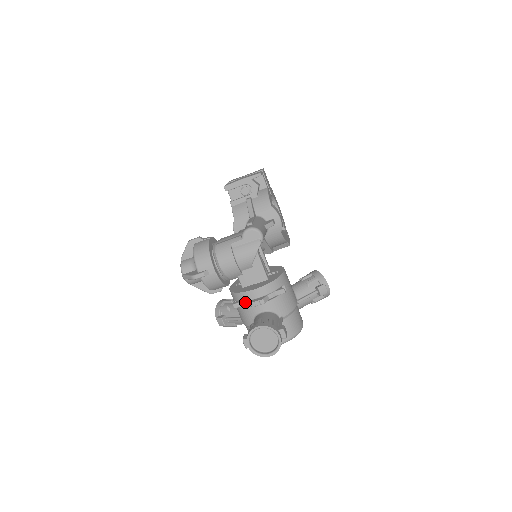
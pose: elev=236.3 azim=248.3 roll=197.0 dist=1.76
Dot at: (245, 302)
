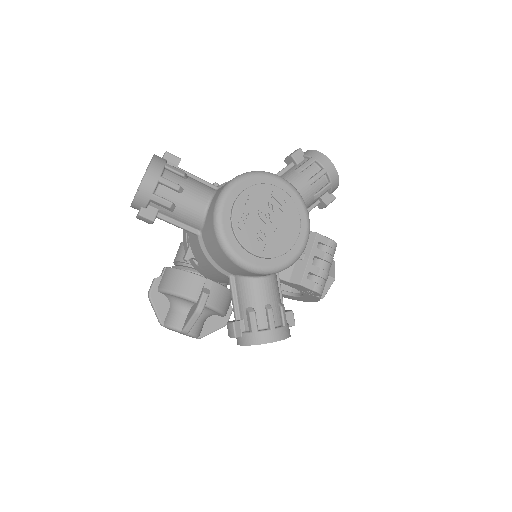
Dot at: (187, 238)
